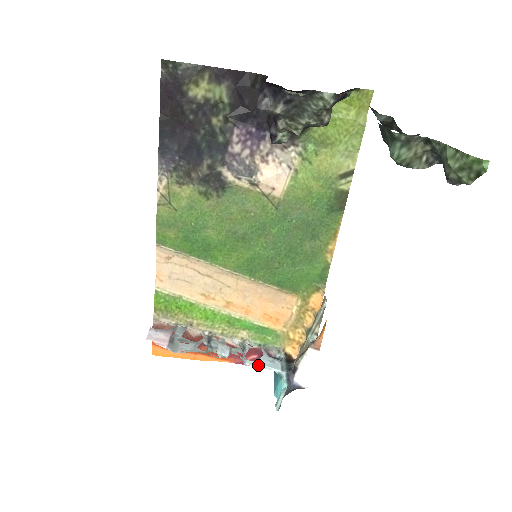
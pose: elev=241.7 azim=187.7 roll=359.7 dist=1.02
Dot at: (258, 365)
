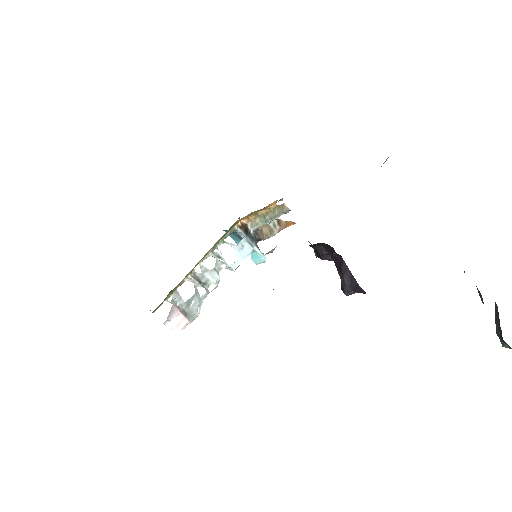
Dot at: (240, 262)
